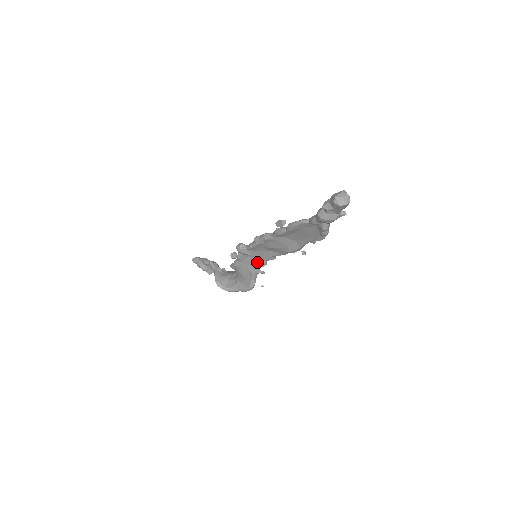
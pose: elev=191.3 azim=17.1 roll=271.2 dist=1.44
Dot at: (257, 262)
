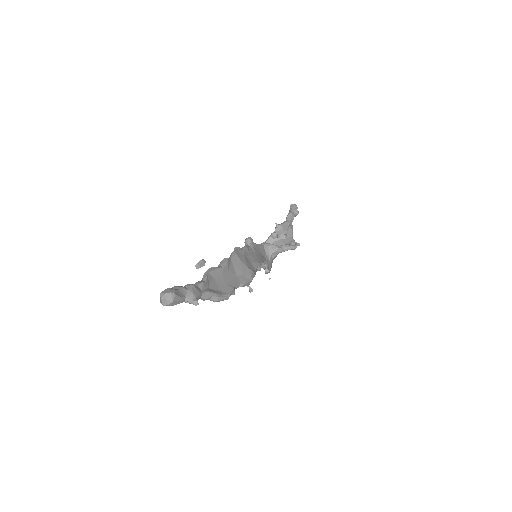
Dot at: occluded
